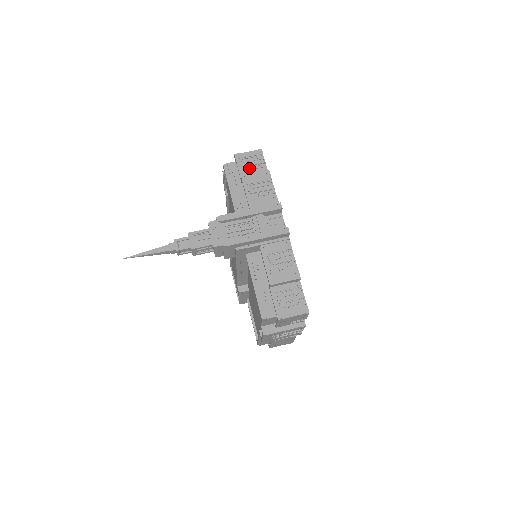
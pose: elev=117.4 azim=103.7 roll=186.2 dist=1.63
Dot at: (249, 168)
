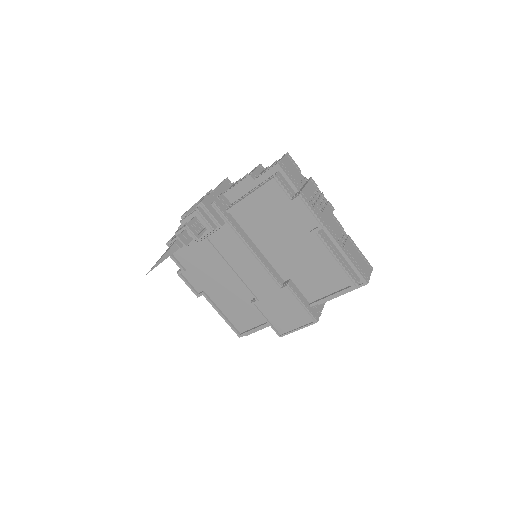
Dot at: occluded
